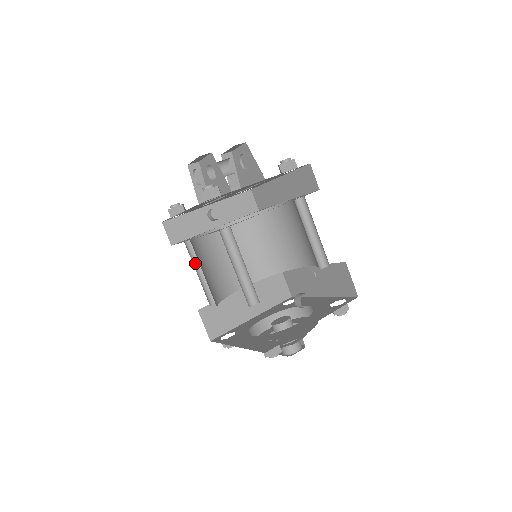
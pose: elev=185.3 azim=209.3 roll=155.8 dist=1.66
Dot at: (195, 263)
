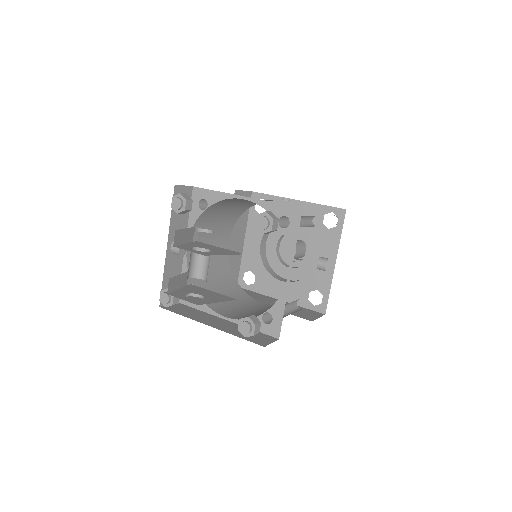
Dot at: occluded
